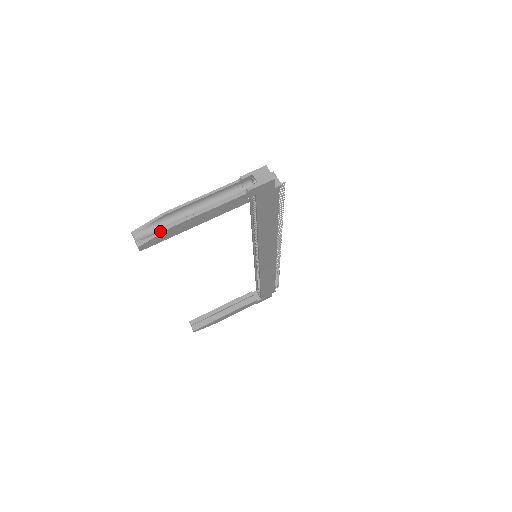
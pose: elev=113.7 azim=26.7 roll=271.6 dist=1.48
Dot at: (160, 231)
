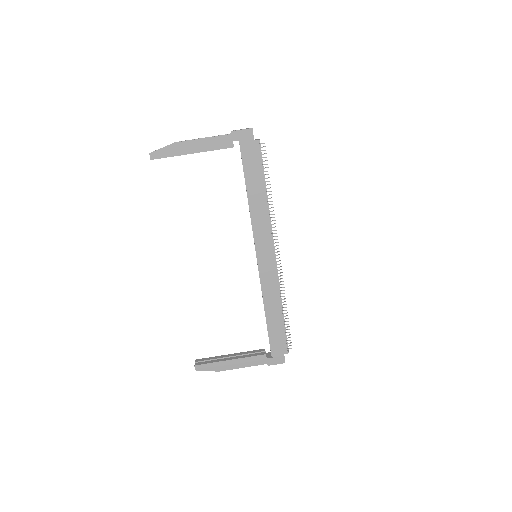
Dot at: (167, 146)
